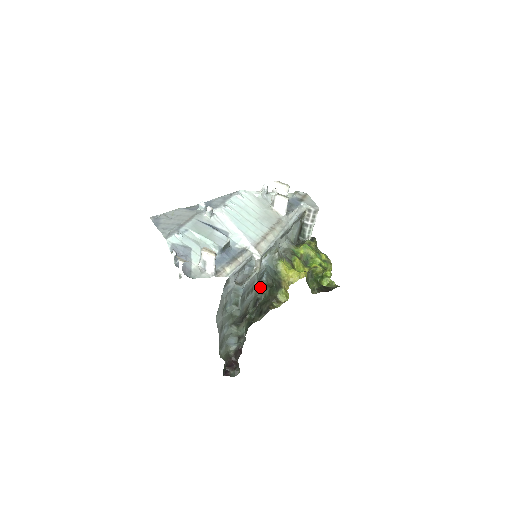
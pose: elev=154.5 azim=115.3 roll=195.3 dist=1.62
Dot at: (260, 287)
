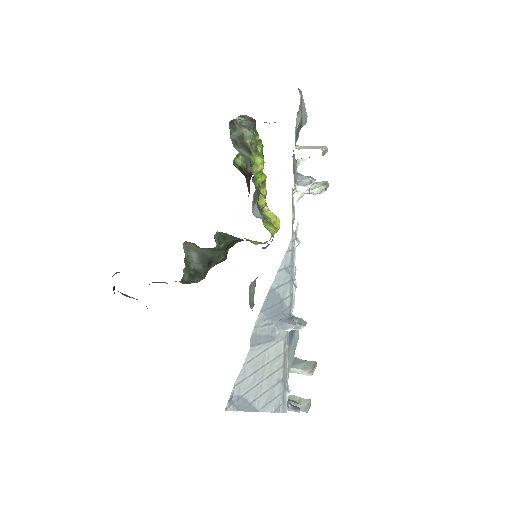
Dot at: occluded
